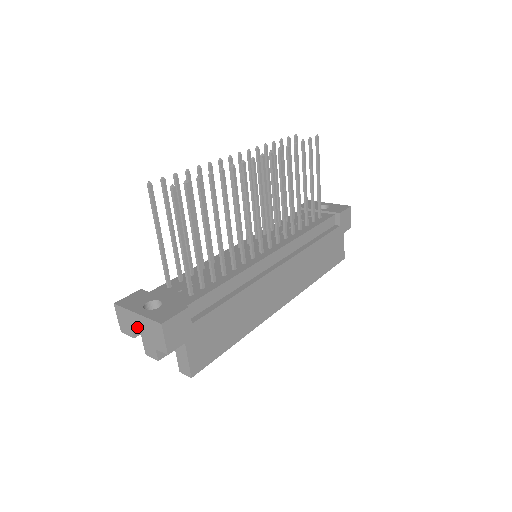
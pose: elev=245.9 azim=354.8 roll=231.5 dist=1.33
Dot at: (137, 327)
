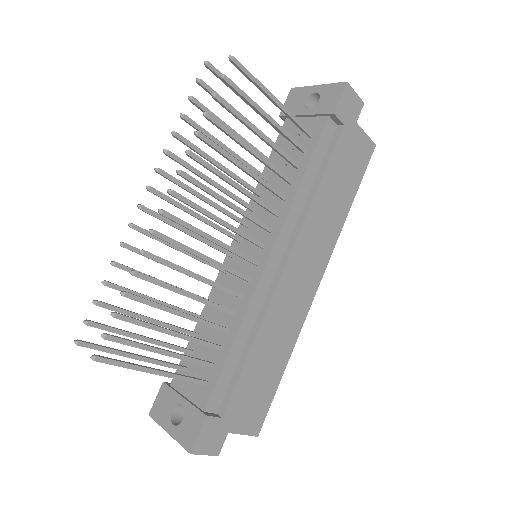
Dot at: occluded
